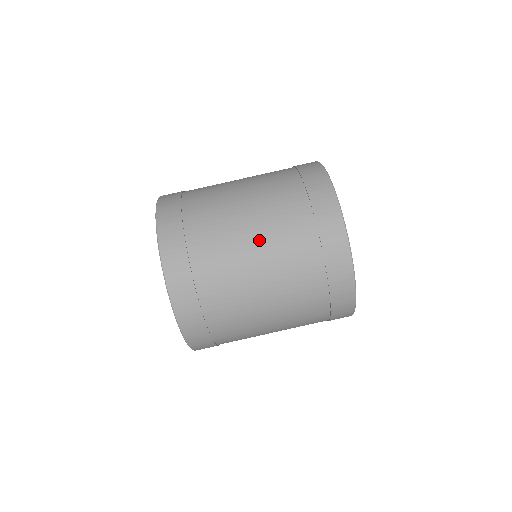
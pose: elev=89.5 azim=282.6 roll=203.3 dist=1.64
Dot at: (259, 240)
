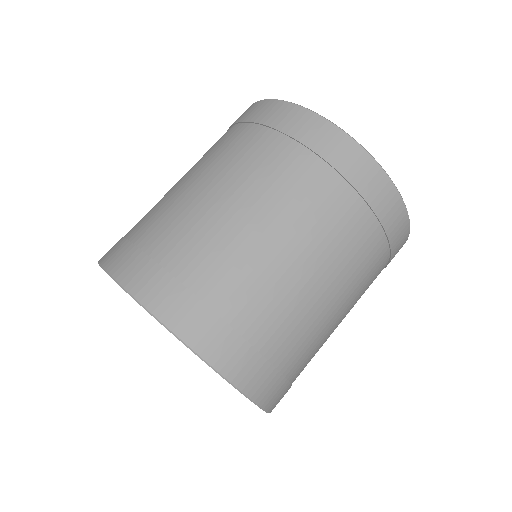
Dot at: (289, 235)
